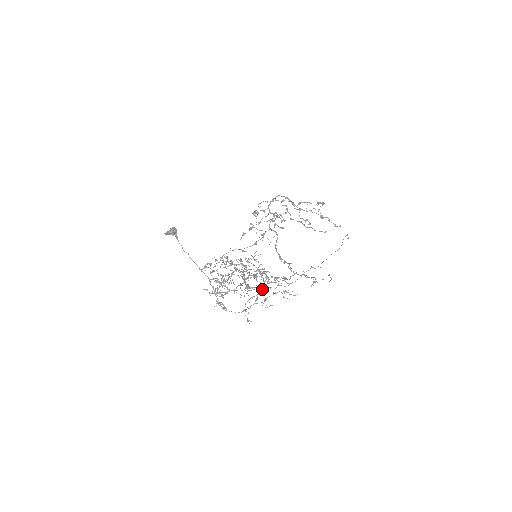
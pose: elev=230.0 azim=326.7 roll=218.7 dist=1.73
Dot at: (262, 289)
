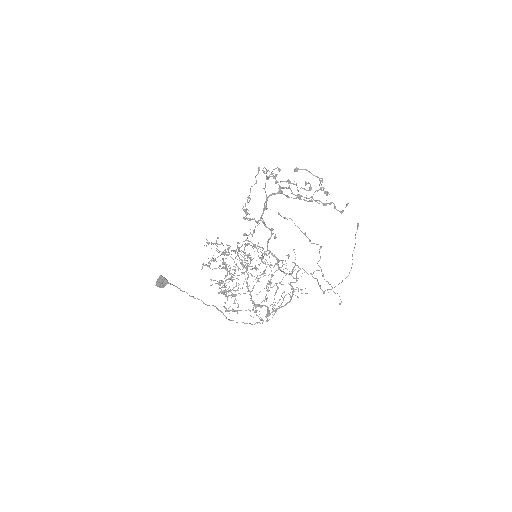
Dot at: (270, 305)
